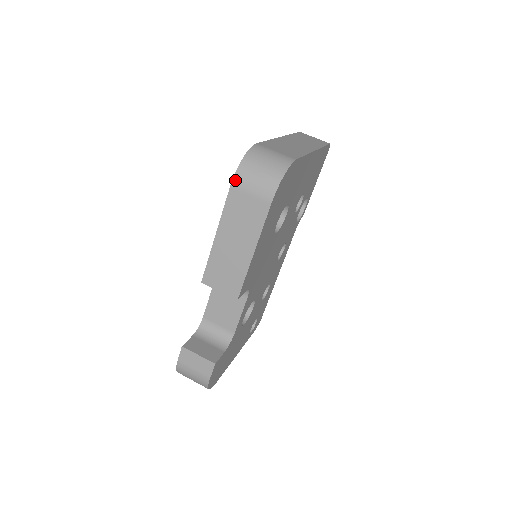
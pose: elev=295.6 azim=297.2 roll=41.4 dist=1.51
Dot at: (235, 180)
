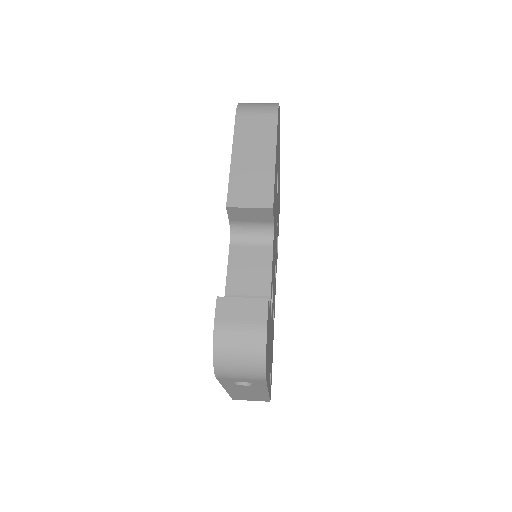
Dot at: (239, 110)
